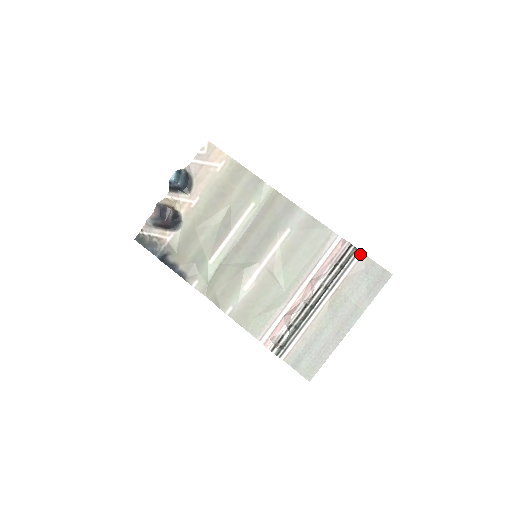
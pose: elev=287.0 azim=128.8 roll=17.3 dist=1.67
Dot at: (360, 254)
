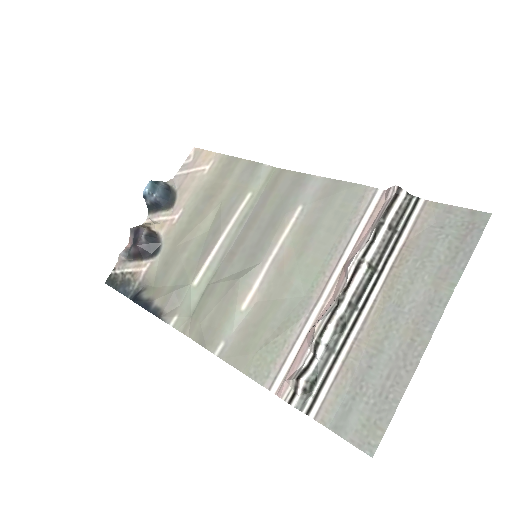
Dot at: (421, 202)
